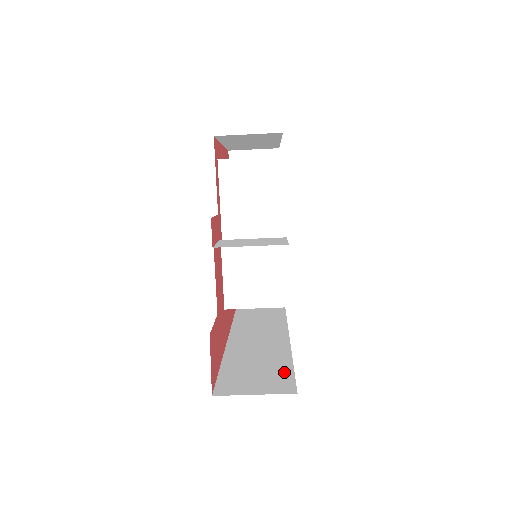
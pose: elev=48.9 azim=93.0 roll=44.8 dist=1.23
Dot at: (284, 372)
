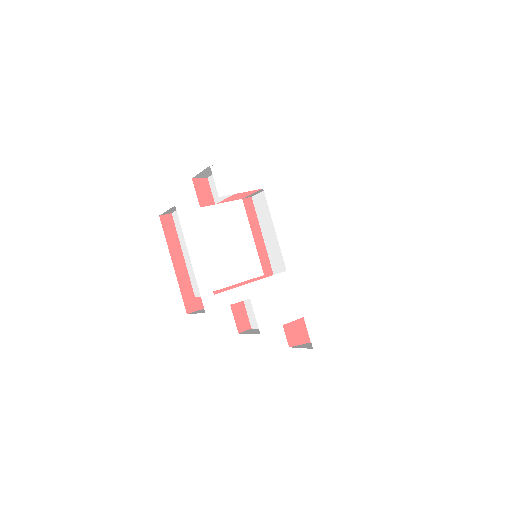
Dot at: occluded
